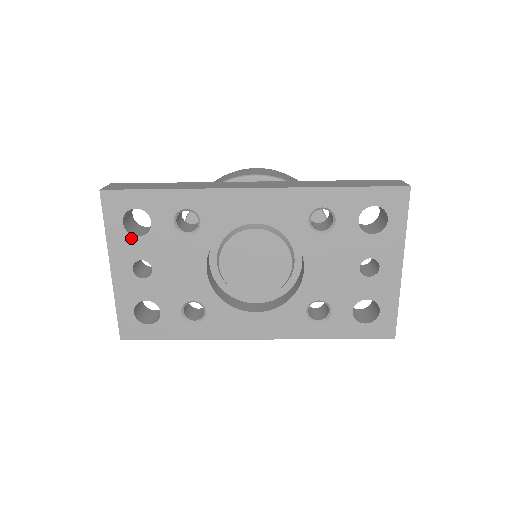
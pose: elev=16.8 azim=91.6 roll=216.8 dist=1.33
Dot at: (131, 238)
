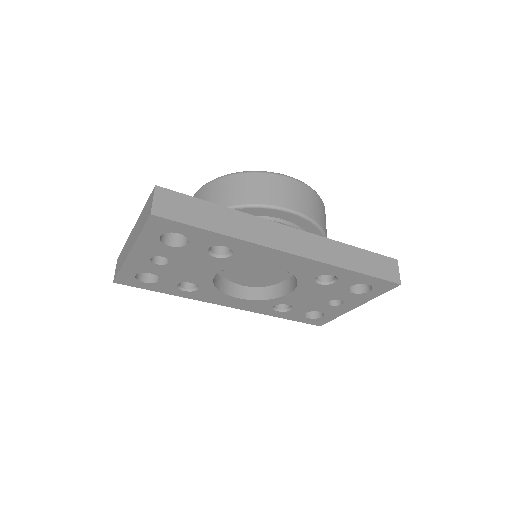
Dot at: (162, 245)
